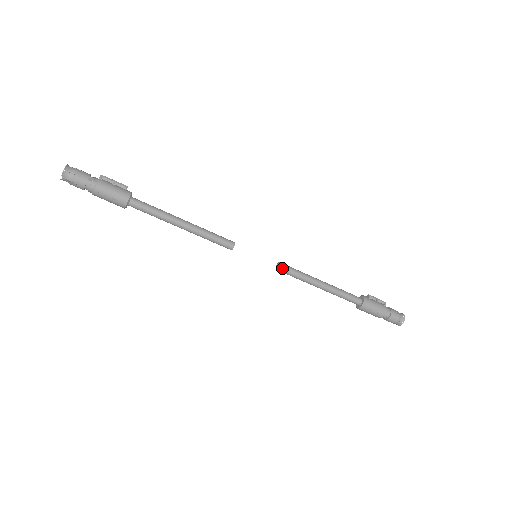
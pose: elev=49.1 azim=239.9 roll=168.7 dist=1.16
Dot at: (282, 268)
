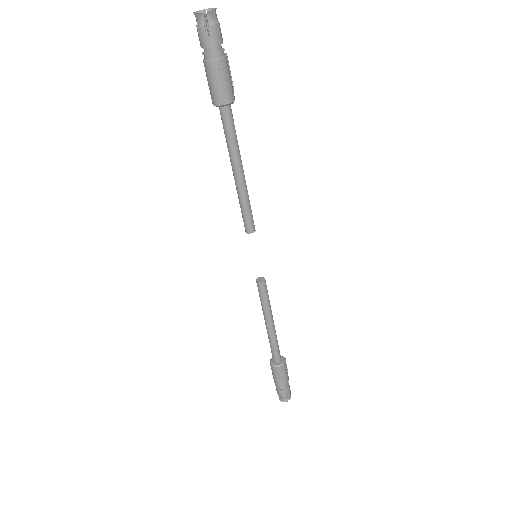
Dot at: (264, 284)
